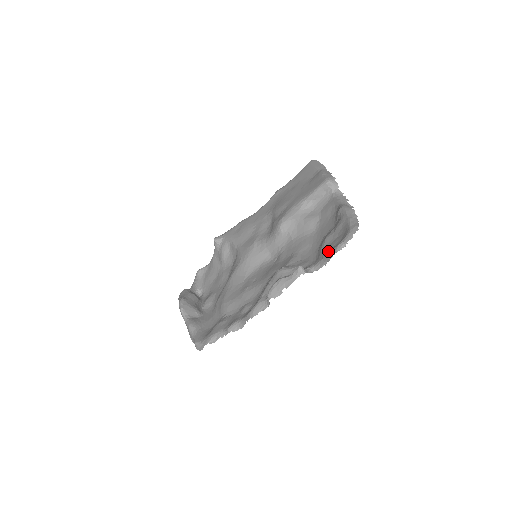
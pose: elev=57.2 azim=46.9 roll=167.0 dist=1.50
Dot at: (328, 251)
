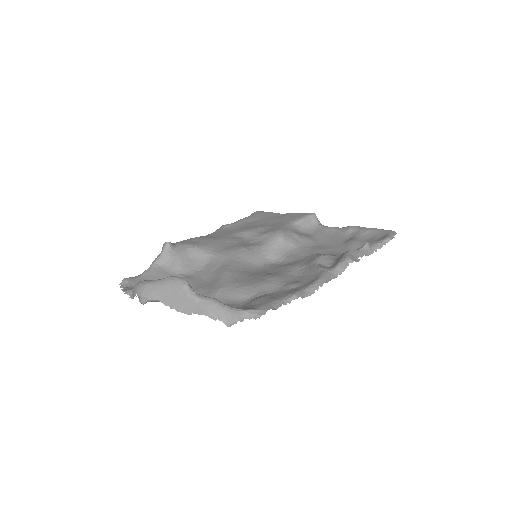
Dot at: (374, 242)
